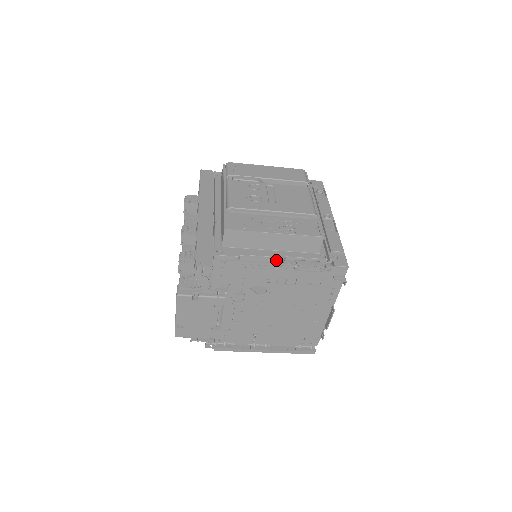
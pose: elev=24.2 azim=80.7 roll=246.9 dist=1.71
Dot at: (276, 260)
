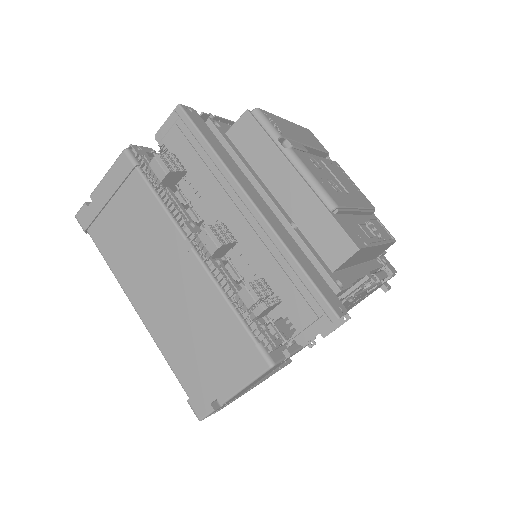
Dot at: (368, 279)
